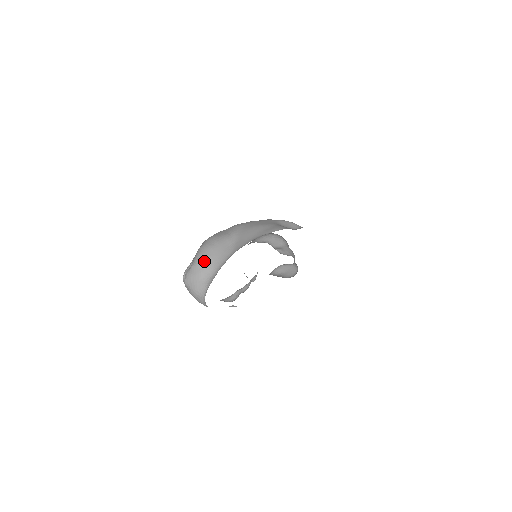
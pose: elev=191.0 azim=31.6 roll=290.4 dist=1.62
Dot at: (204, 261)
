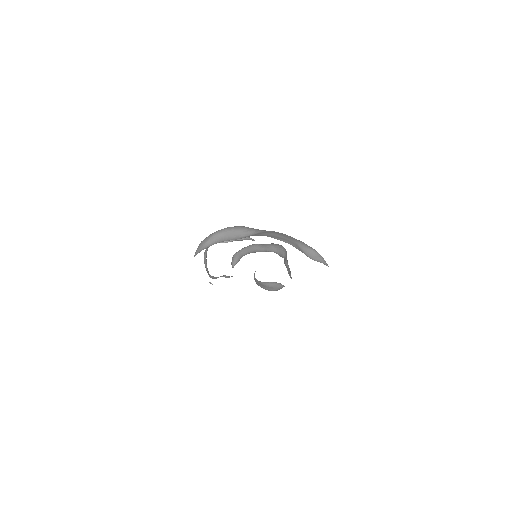
Dot at: (216, 234)
